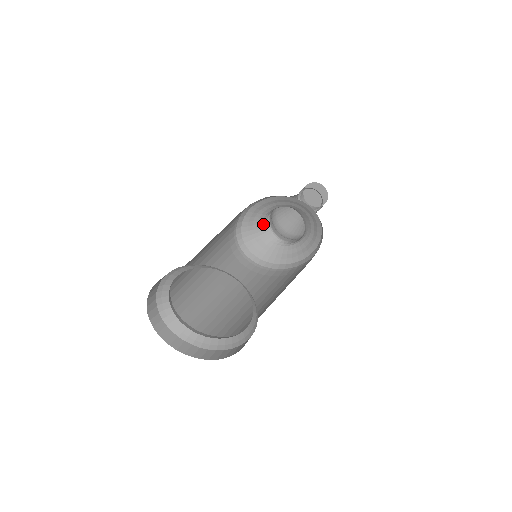
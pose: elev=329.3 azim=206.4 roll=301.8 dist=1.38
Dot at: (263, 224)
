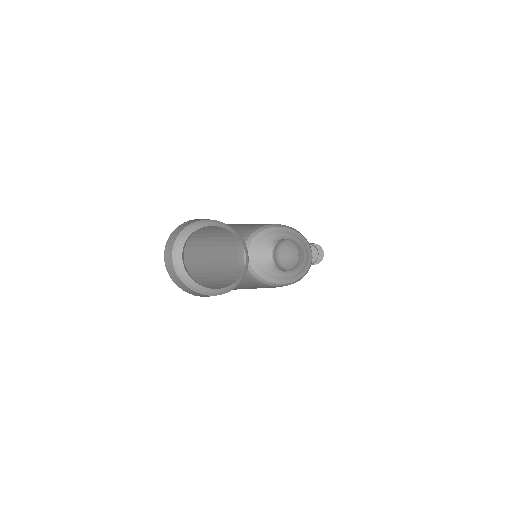
Dot at: (269, 246)
